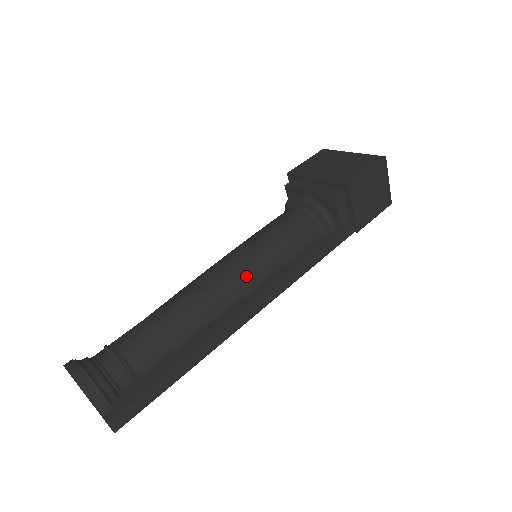
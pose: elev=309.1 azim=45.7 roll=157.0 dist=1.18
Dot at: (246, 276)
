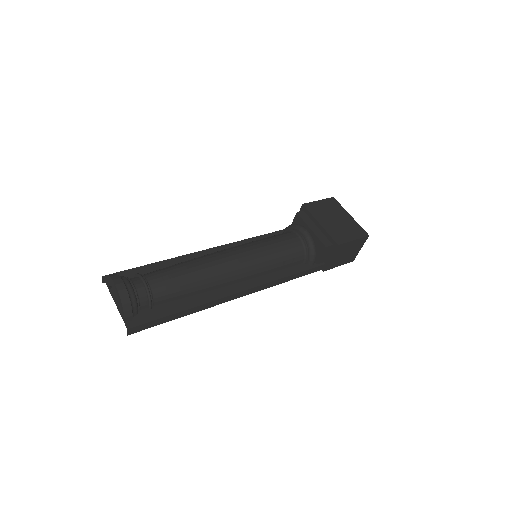
Dot at: (246, 271)
